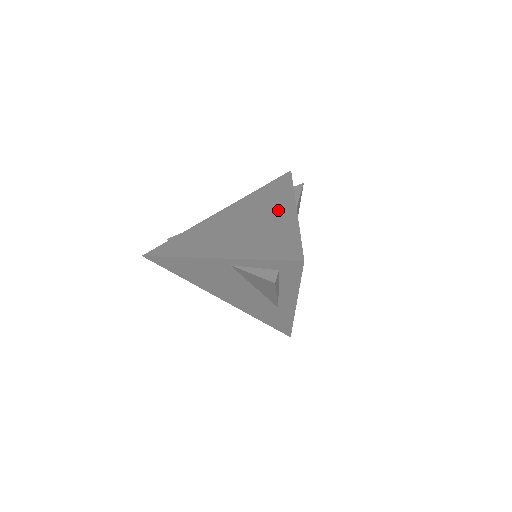
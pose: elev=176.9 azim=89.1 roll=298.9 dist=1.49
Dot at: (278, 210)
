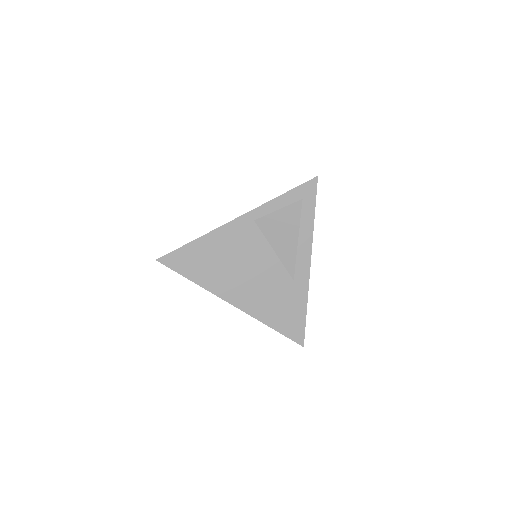
Dot at: occluded
